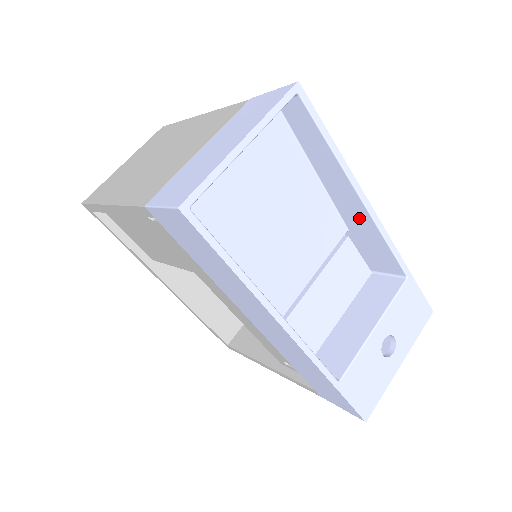
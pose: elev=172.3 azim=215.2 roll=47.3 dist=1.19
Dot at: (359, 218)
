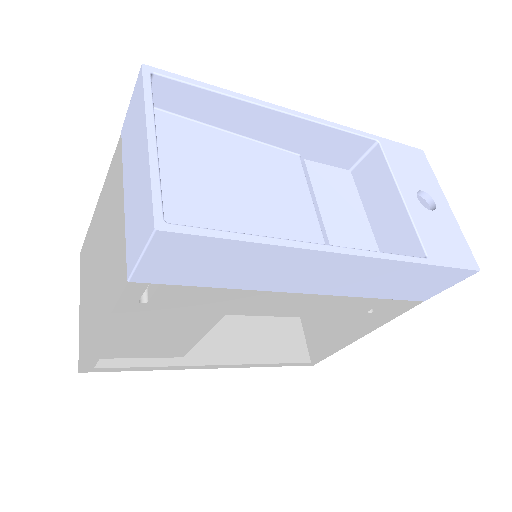
Dot at: (297, 132)
